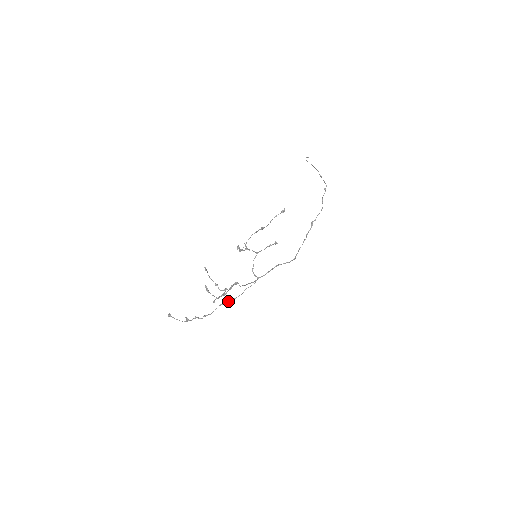
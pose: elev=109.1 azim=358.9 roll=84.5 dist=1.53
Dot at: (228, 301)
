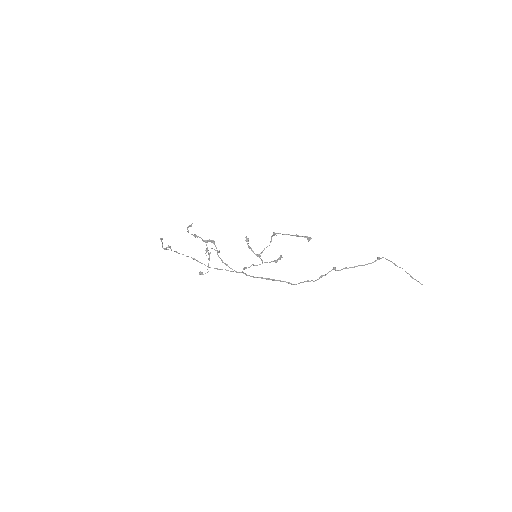
Dot at: (202, 263)
